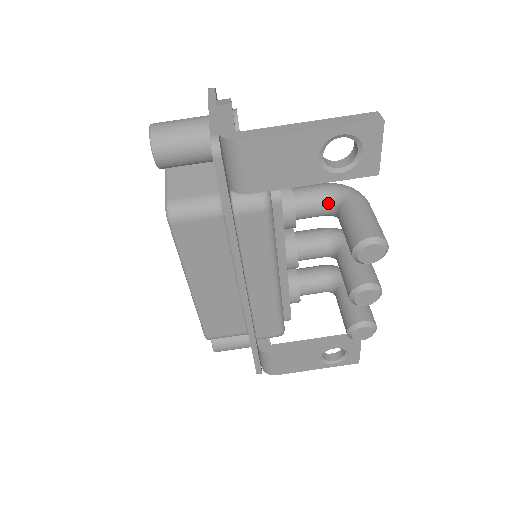
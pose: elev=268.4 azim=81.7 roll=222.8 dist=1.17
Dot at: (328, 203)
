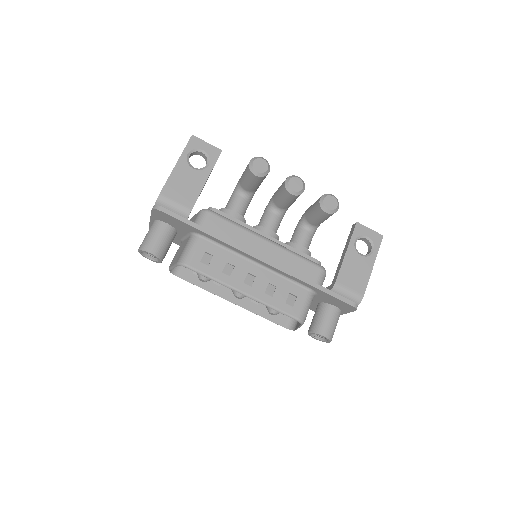
Dot at: (239, 194)
